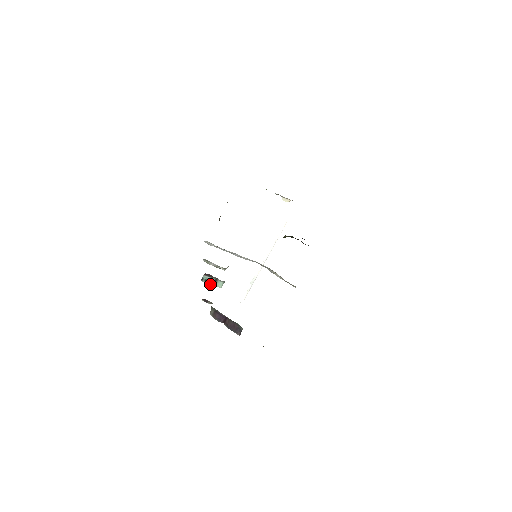
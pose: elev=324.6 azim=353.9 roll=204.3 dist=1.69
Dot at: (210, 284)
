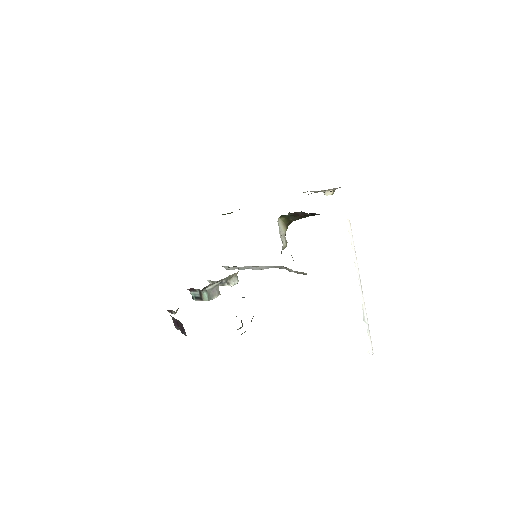
Dot at: (200, 300)
